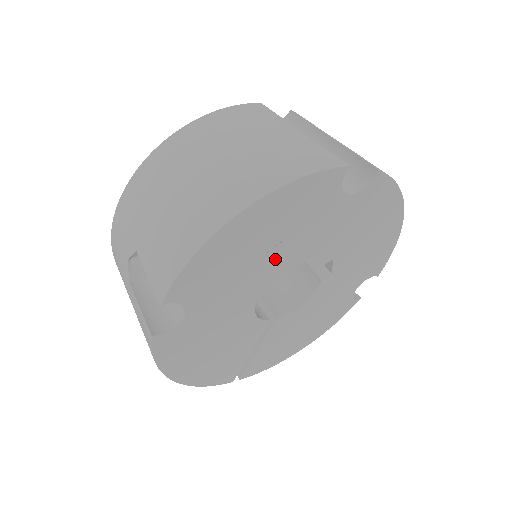
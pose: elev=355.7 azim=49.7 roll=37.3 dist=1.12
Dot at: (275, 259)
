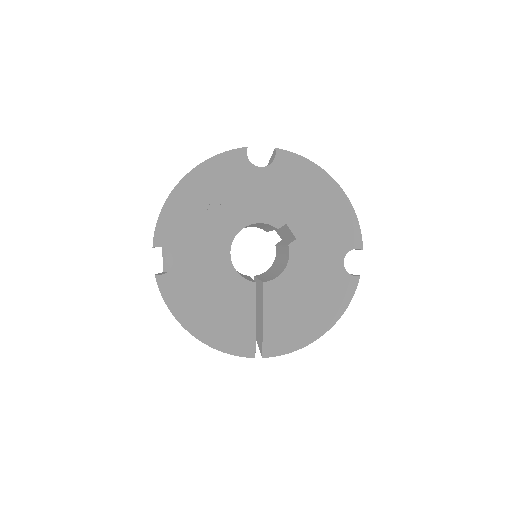
Dot at: (227, 218)
